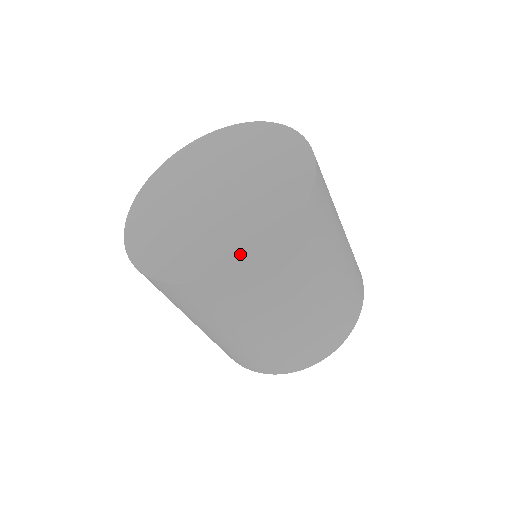
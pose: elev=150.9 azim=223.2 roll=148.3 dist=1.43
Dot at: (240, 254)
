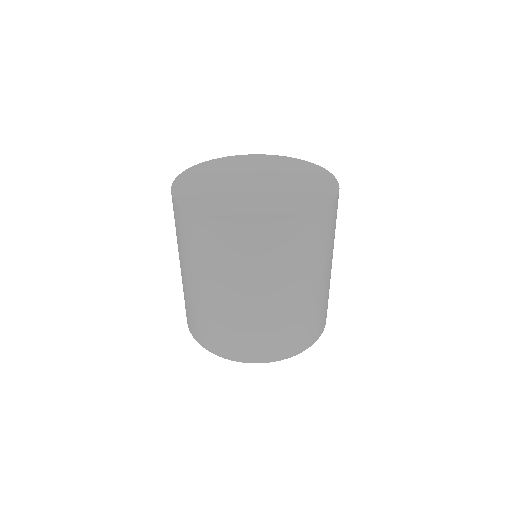
Dot at: (322, 198)
